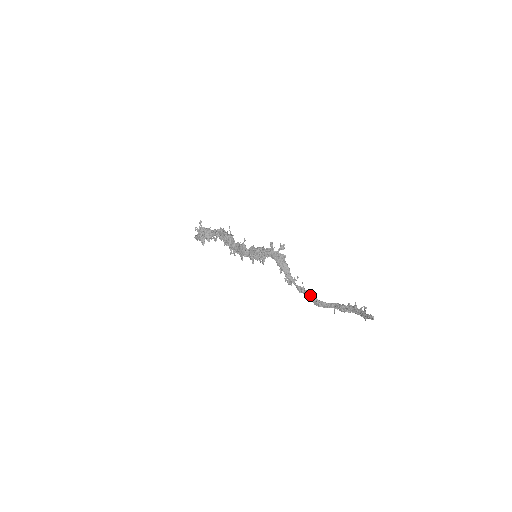
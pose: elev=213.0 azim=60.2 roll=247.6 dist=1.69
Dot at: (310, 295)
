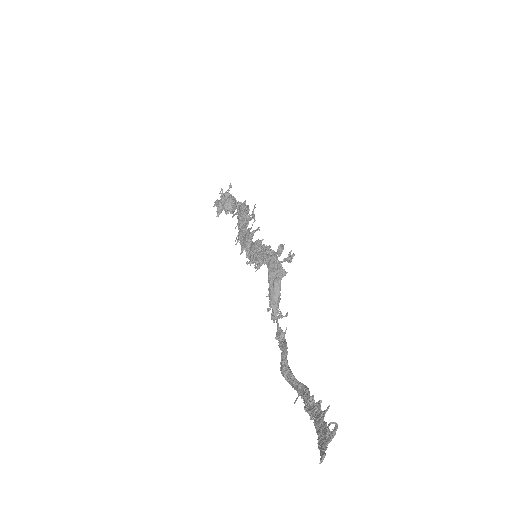
Dot at: (282, 350)
